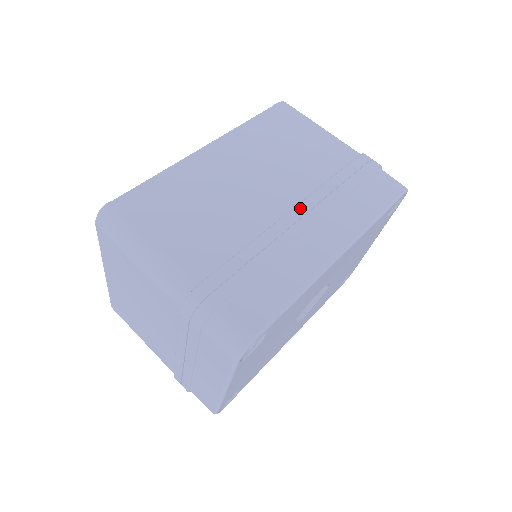
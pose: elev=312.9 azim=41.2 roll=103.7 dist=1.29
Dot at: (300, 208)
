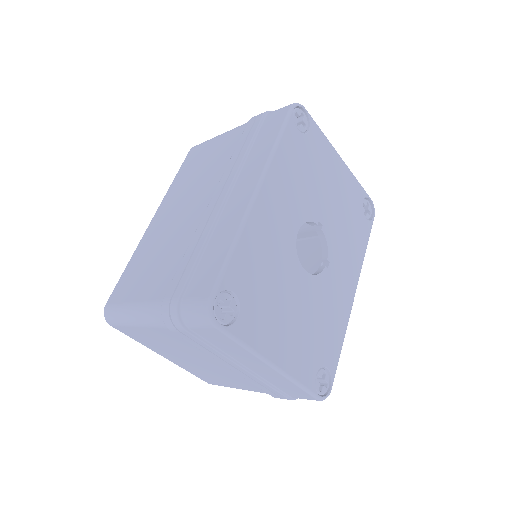
Dot at: (216, 192)
